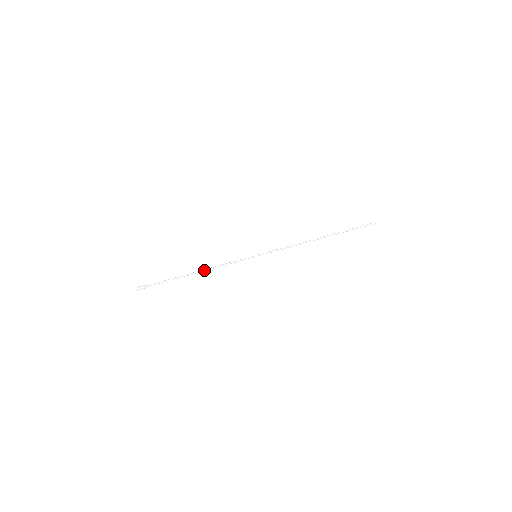
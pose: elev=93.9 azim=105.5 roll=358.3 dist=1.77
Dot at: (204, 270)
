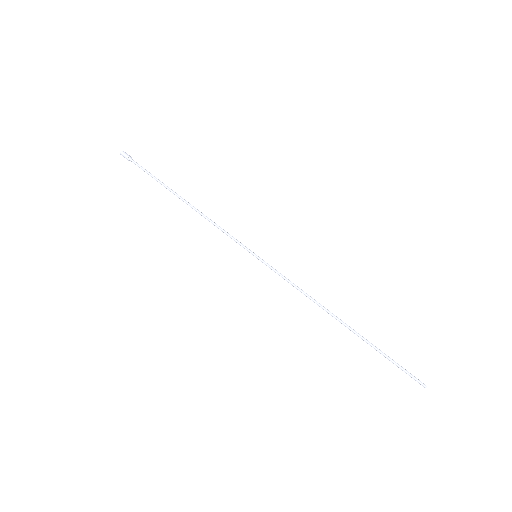
Dot at: occluded
